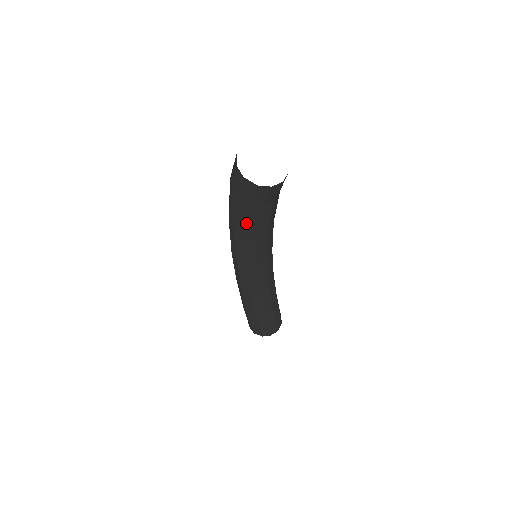
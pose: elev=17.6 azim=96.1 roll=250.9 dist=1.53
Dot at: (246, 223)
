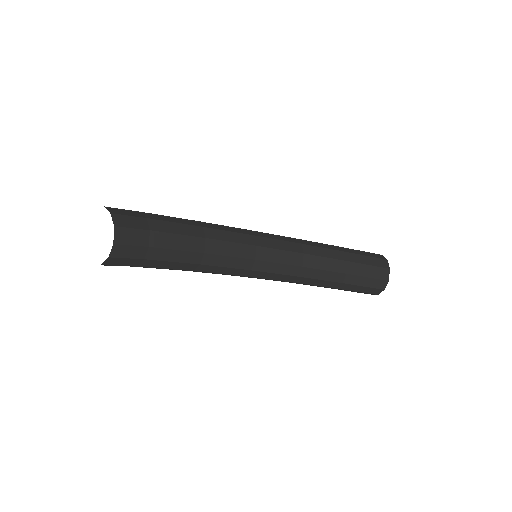
Dot at: (171, 269)
